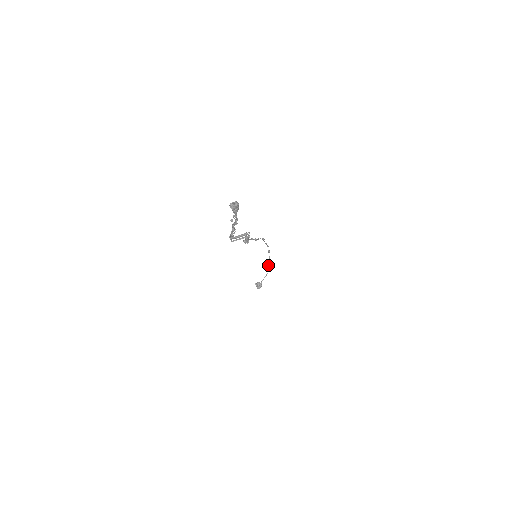
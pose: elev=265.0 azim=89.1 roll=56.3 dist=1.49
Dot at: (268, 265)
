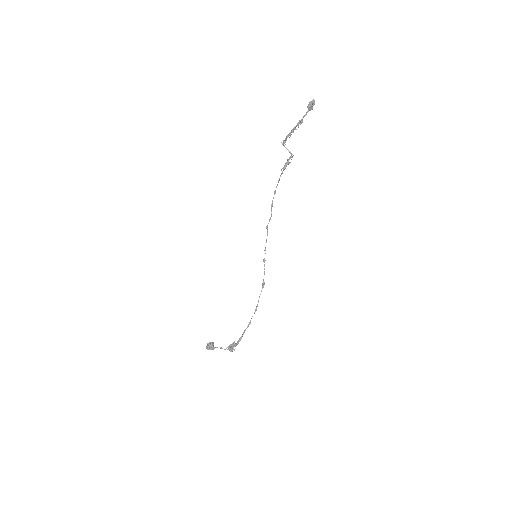
Dot at: occluded
